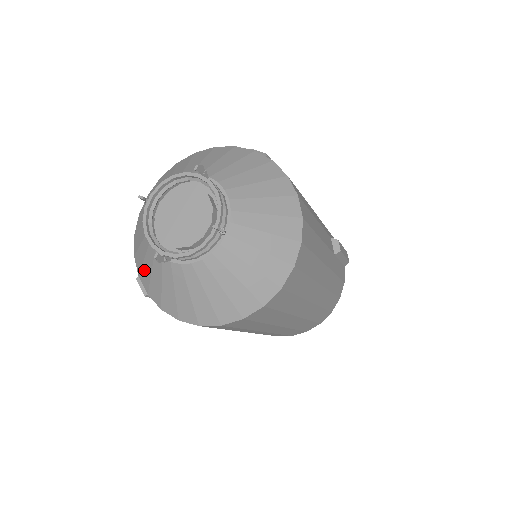
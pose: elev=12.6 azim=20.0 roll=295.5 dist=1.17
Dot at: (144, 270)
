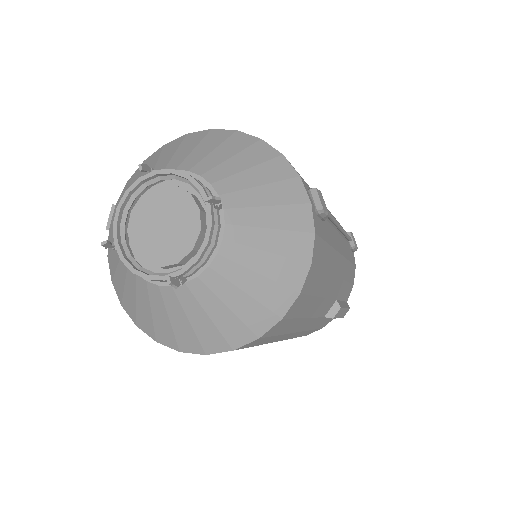
Dot at: occluded
